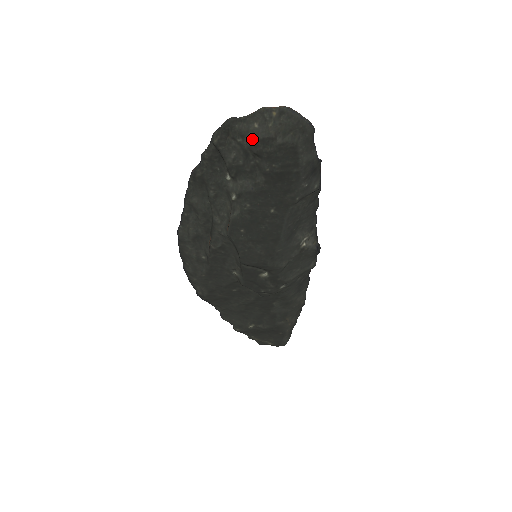
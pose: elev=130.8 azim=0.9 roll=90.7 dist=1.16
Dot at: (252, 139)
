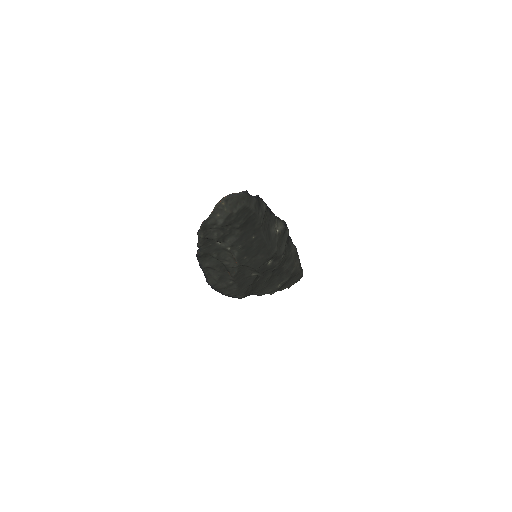
Dot at: (221, 222)
